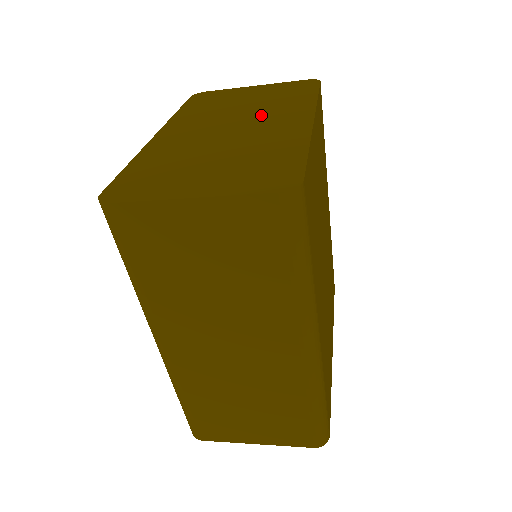
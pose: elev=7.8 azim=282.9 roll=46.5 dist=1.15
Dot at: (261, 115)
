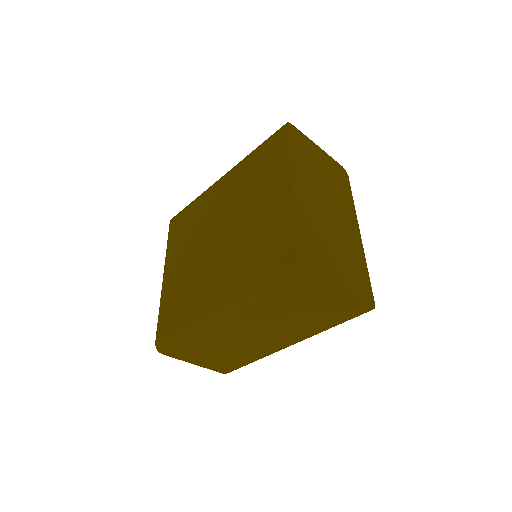
Dot at: (337, 205)
